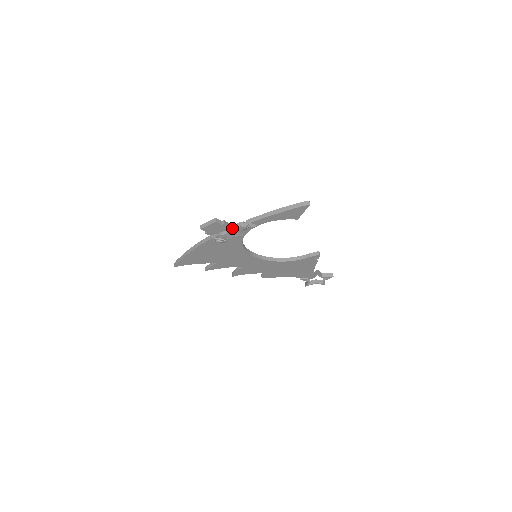
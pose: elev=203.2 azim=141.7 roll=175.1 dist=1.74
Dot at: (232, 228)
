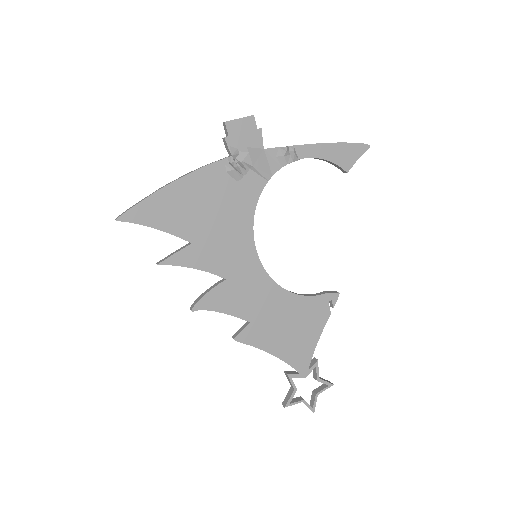
Dot at: occluded
